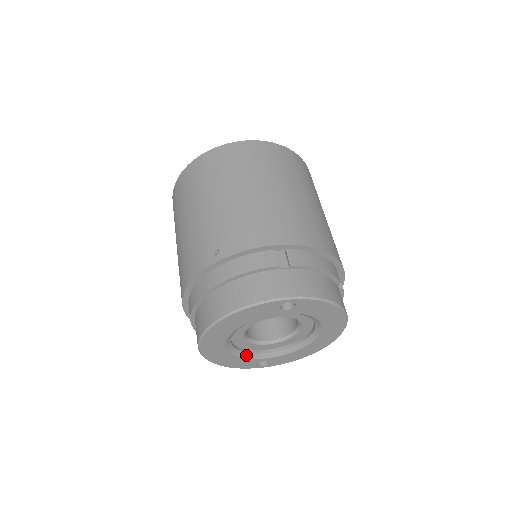
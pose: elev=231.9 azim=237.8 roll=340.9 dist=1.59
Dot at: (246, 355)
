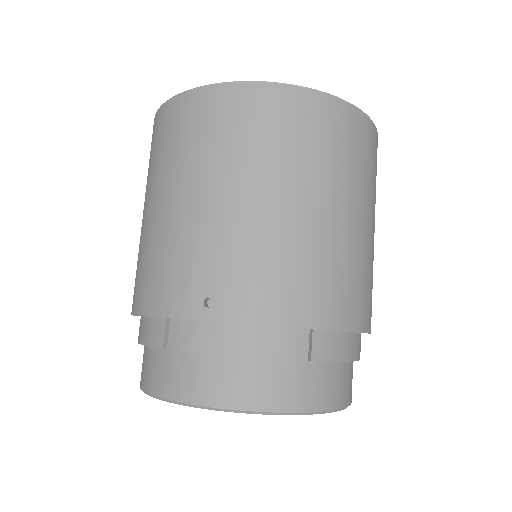
Dot at: occluded
